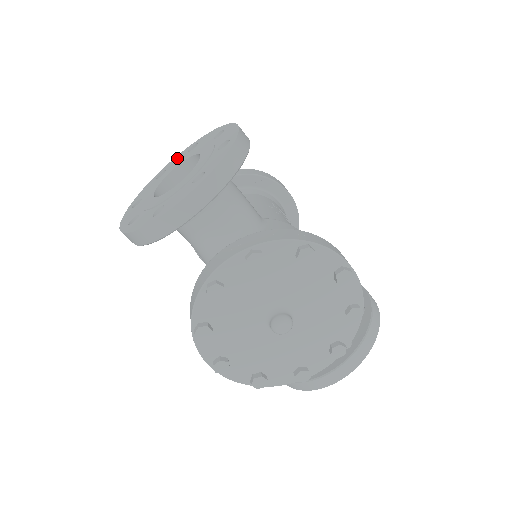
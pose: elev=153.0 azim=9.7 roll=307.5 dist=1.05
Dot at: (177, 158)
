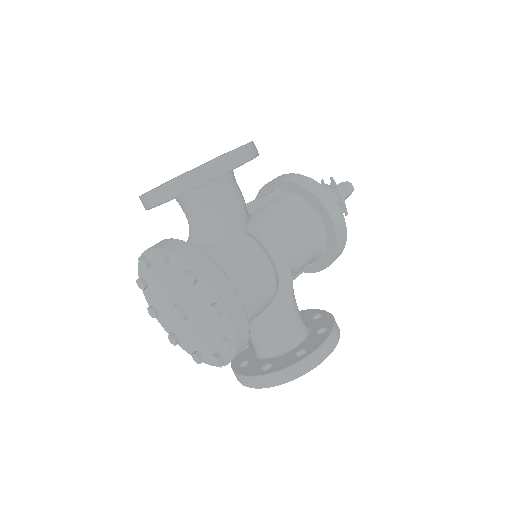
Dot at: occluded
